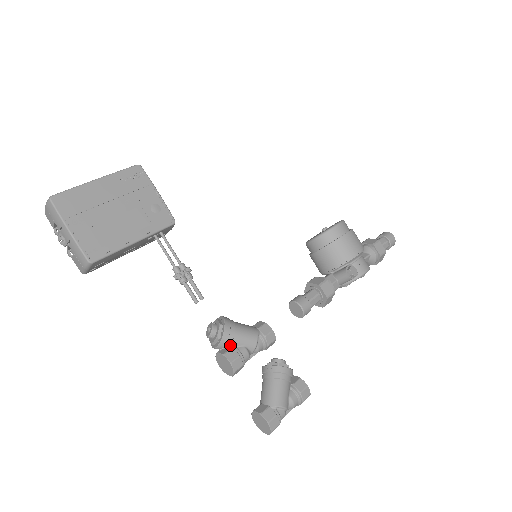
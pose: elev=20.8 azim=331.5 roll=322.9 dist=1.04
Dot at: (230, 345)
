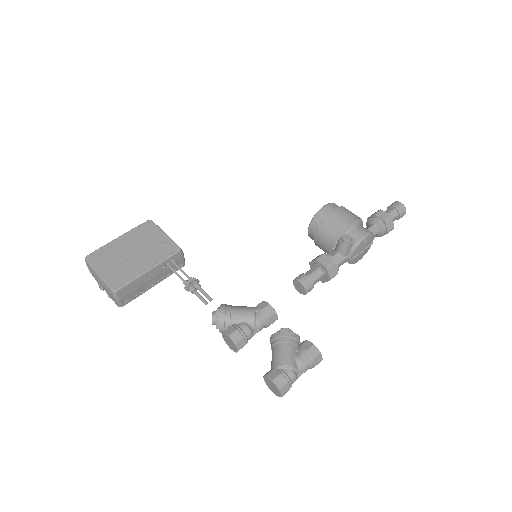
Dot at: (230, 324)
